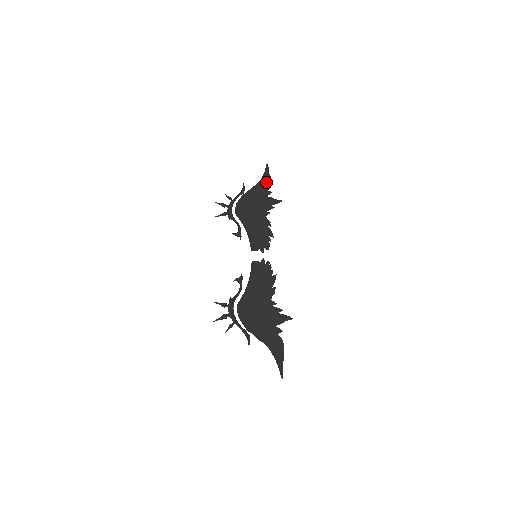
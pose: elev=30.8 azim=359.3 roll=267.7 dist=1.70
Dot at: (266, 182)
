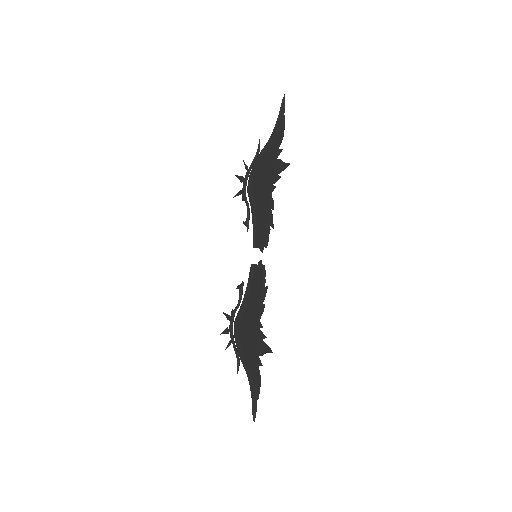
Dot at: (278, 133)
